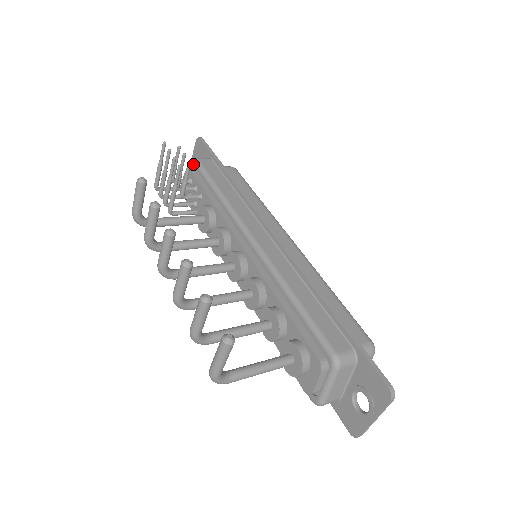
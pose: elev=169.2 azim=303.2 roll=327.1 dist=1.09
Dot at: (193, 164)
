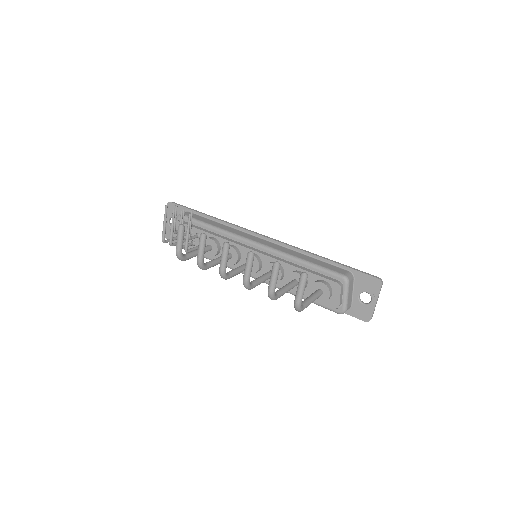
Dot at: occluded
